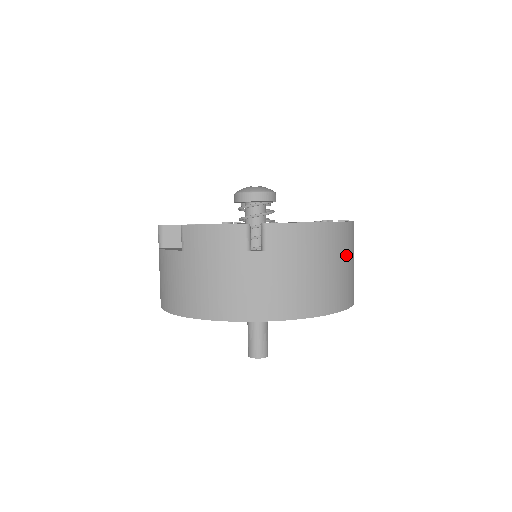
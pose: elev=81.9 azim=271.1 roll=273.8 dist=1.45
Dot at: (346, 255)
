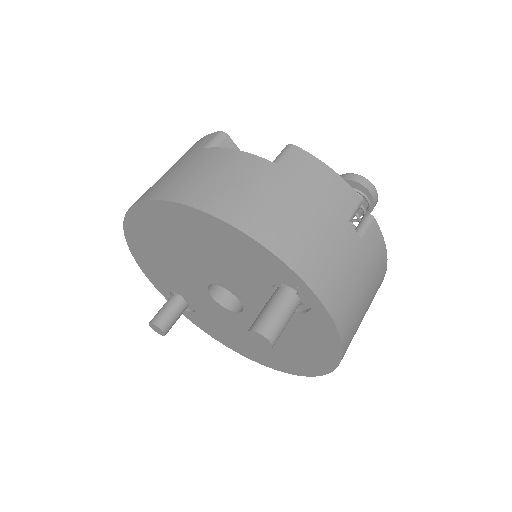
Dot at: occluded
